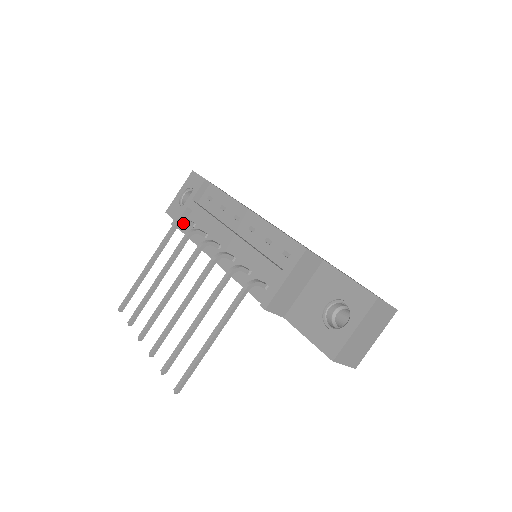
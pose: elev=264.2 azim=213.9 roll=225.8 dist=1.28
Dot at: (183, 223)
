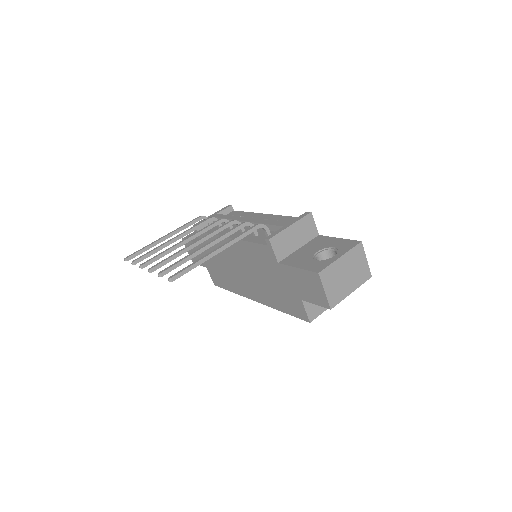
Dot at: occluded
